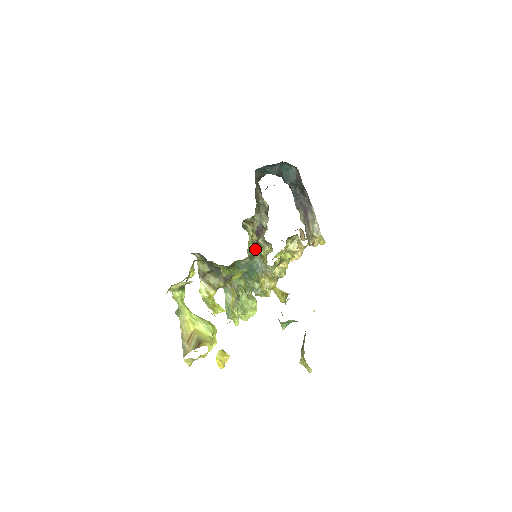
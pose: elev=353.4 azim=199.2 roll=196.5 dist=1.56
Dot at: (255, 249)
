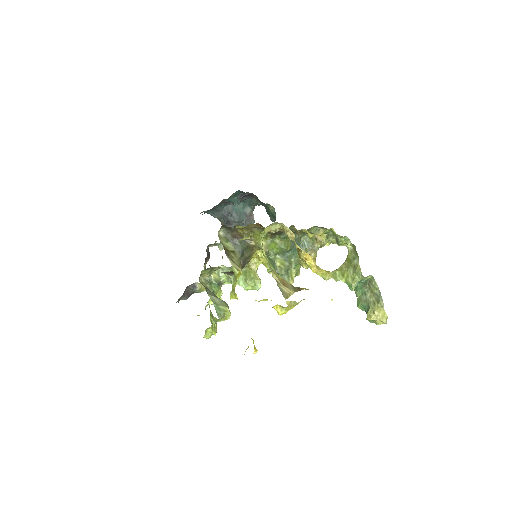
Dot at: occluded
